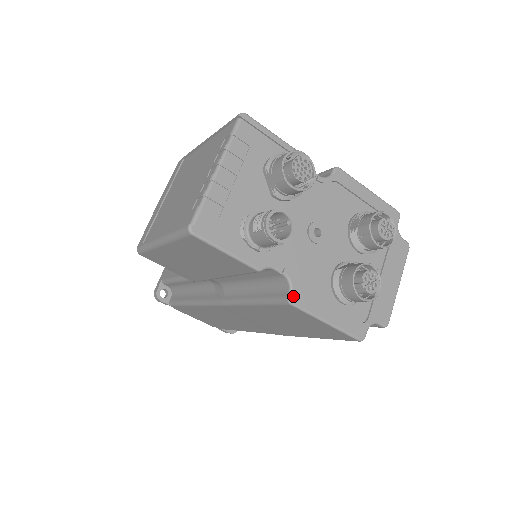
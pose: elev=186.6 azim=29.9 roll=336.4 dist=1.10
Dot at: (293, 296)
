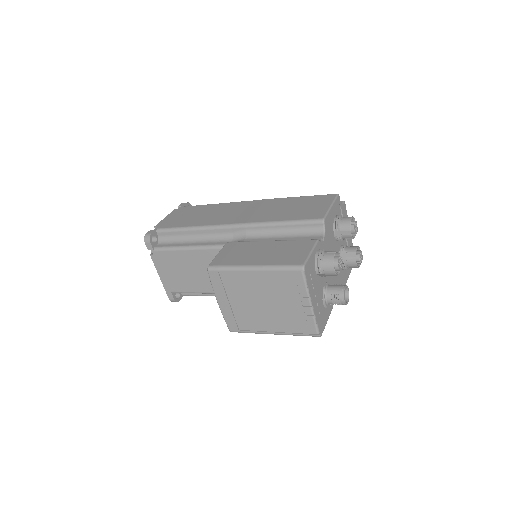
Dot at: occluded
